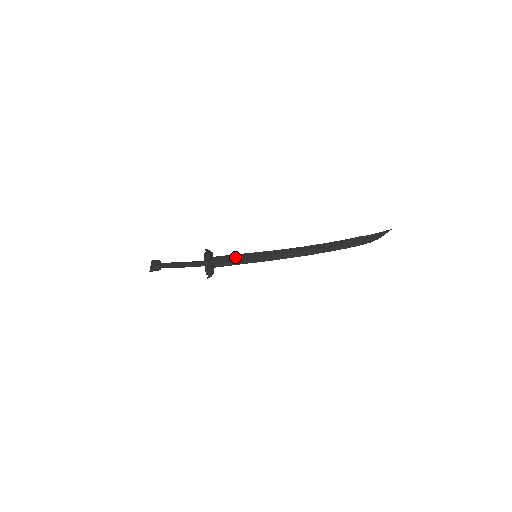
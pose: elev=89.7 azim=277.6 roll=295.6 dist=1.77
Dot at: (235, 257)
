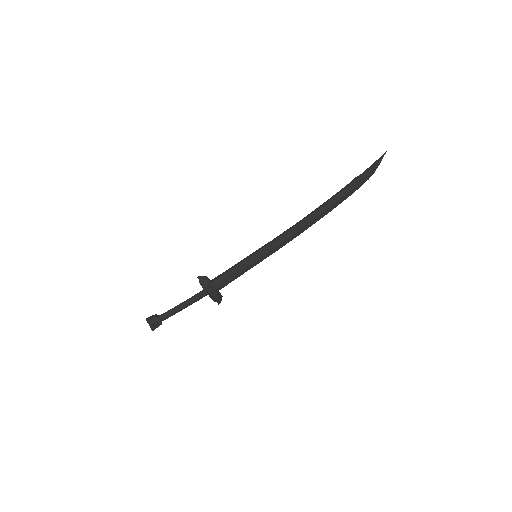
Dot at: (236, 271)
